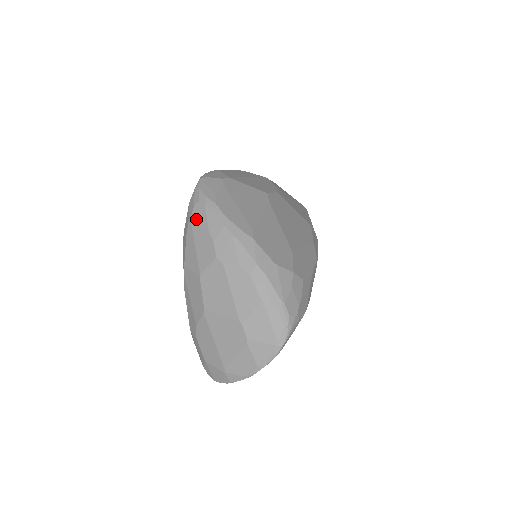
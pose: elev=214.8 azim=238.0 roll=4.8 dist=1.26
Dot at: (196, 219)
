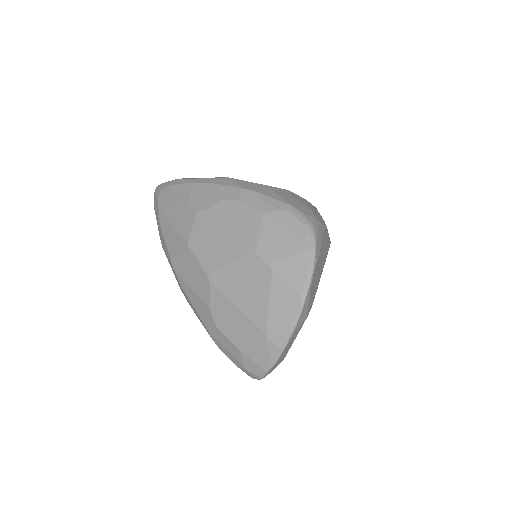
Dot at: (164, 204)
